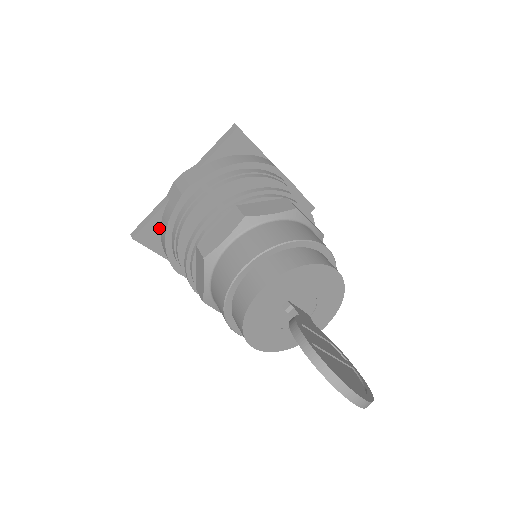
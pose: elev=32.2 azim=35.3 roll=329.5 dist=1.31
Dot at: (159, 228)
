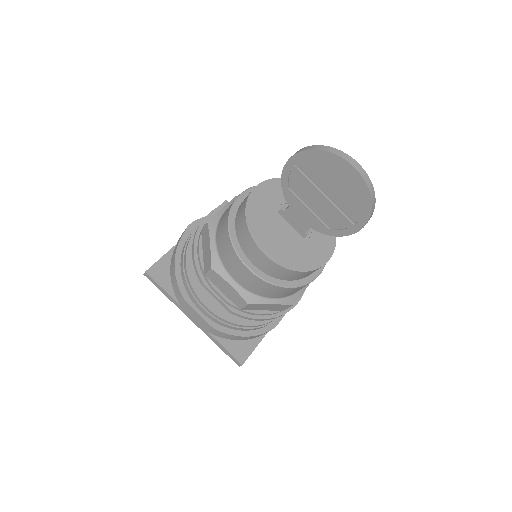
Dot at: (169, 267)
